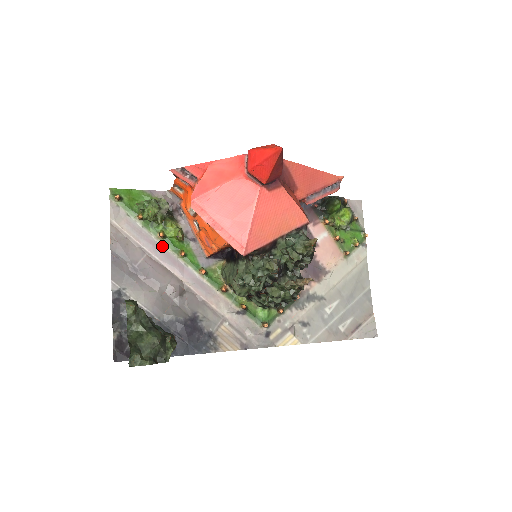
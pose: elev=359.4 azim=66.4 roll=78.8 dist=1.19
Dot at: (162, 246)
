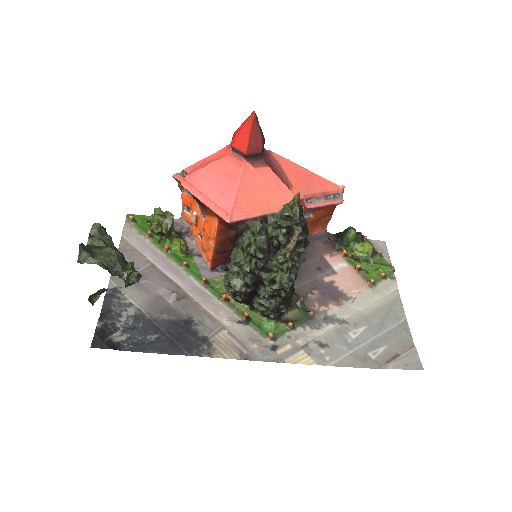
Dot at: (166, 259)
